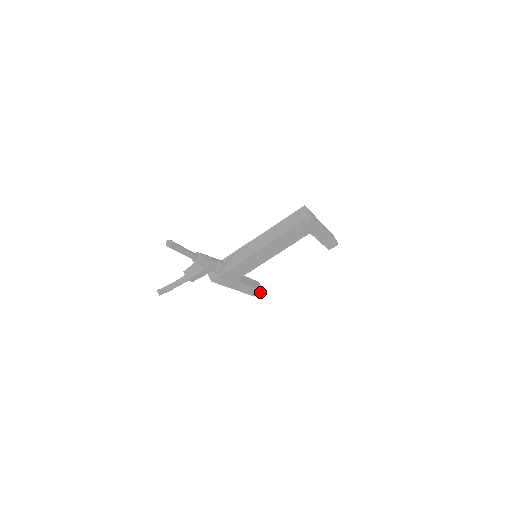
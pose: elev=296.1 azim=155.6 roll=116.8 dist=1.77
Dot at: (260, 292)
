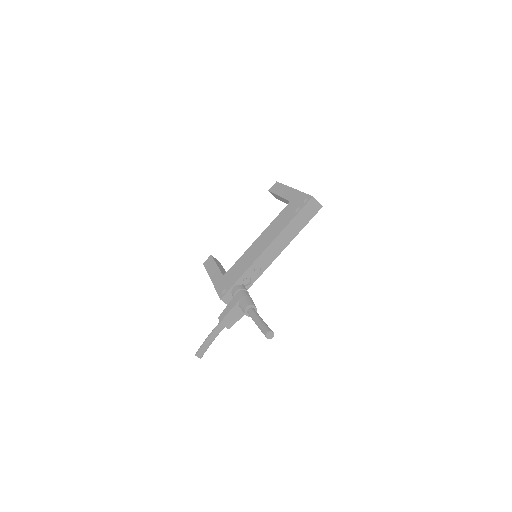
Dot at: occluded
